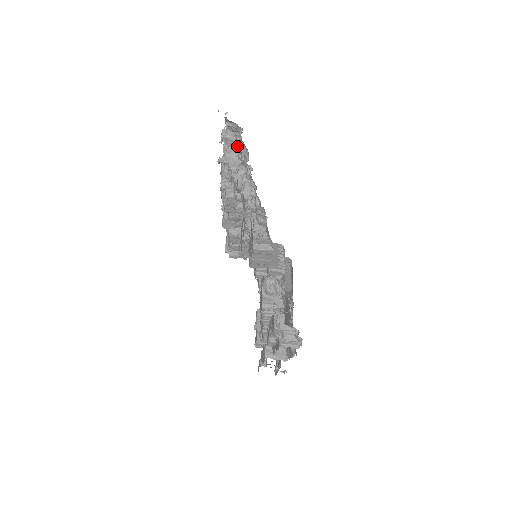
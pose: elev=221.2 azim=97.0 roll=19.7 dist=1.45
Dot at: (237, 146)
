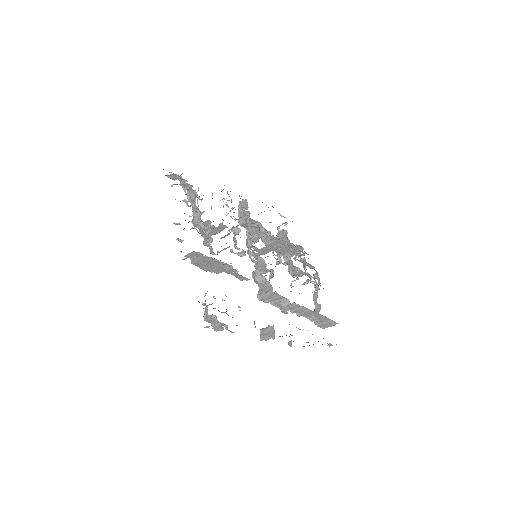
Dot at: (184, 187)
